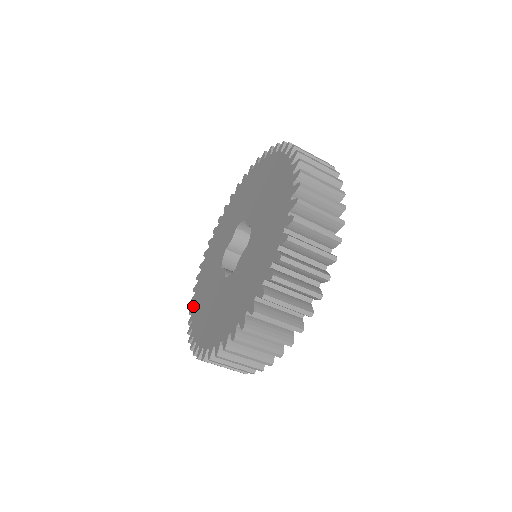
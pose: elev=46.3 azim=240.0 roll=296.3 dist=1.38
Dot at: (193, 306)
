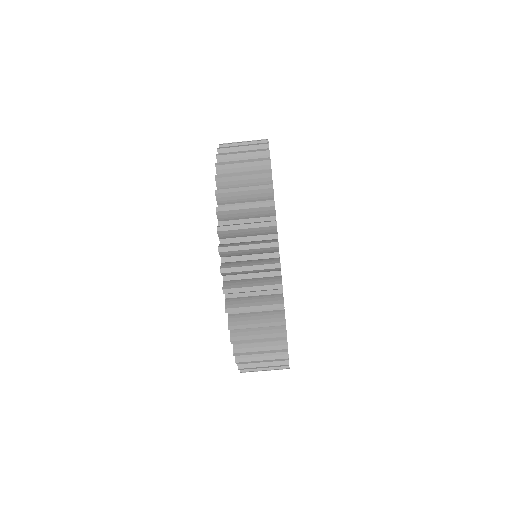
Dot at: occluded
